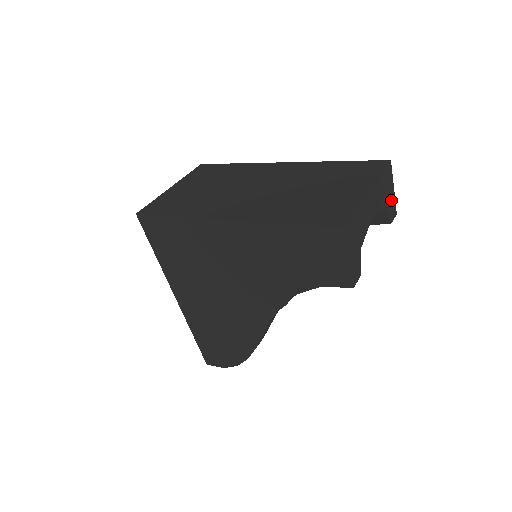
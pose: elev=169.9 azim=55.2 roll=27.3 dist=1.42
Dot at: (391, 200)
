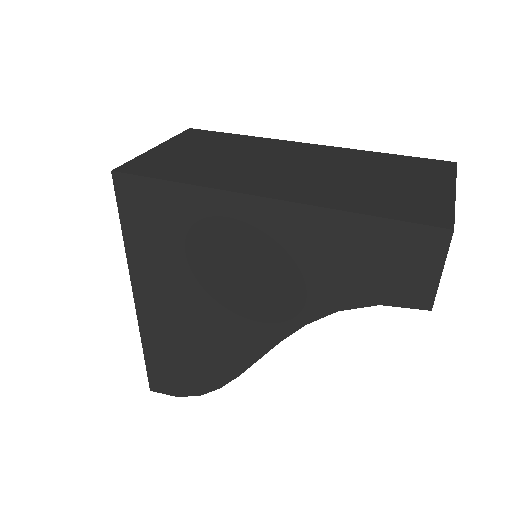
Dot at: occluded
